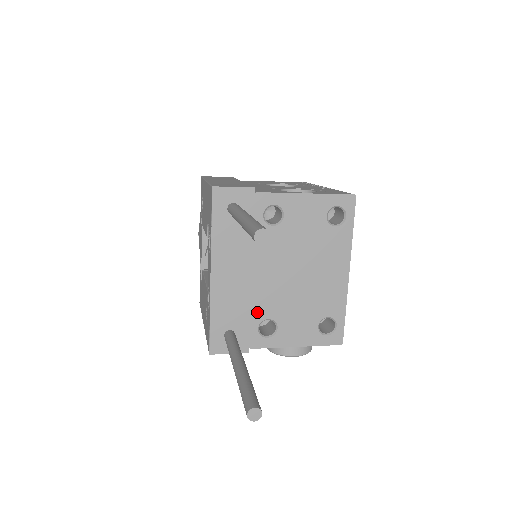
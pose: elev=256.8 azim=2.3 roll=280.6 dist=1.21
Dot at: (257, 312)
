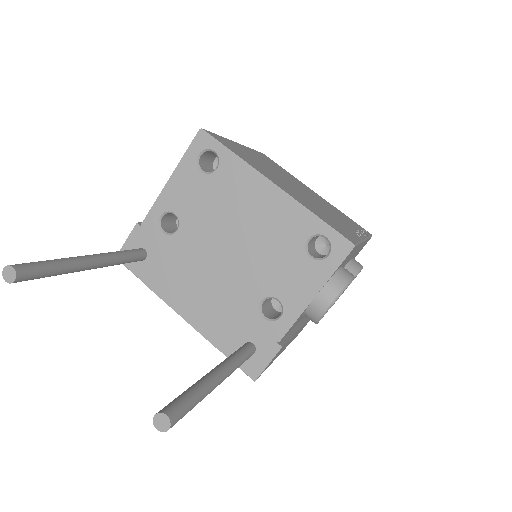
Dot at: (246, 306)
